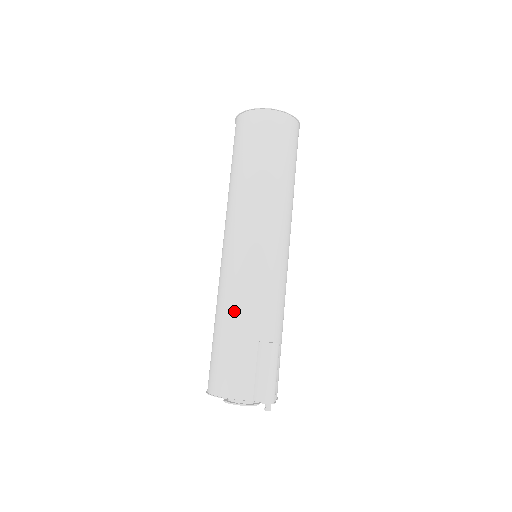
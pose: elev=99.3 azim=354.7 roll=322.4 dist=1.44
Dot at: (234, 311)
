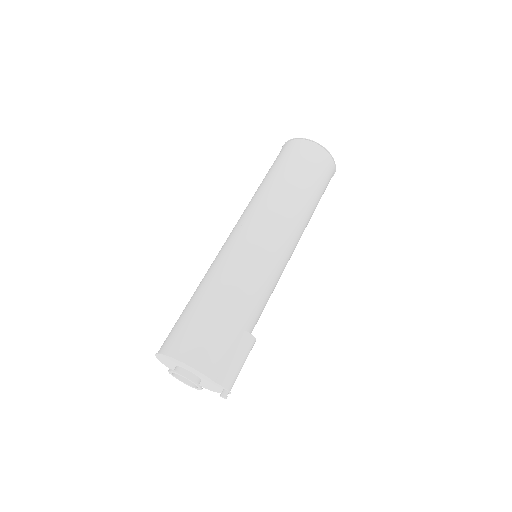
Dot at: (235, 291)
